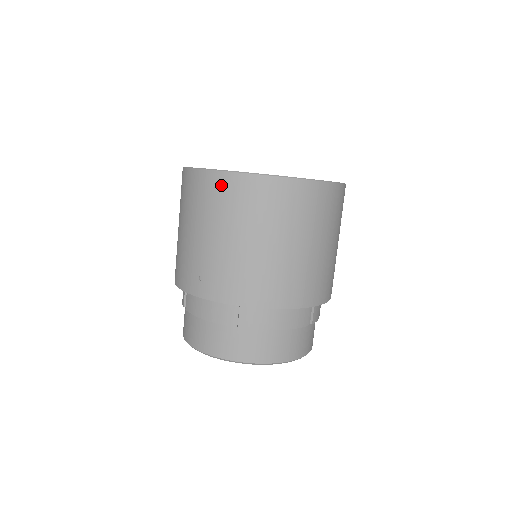
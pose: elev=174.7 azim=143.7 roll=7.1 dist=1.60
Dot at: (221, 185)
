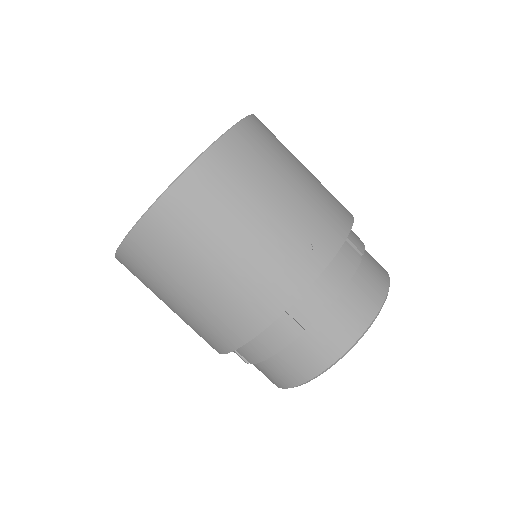
Dot at: (235, 149)
